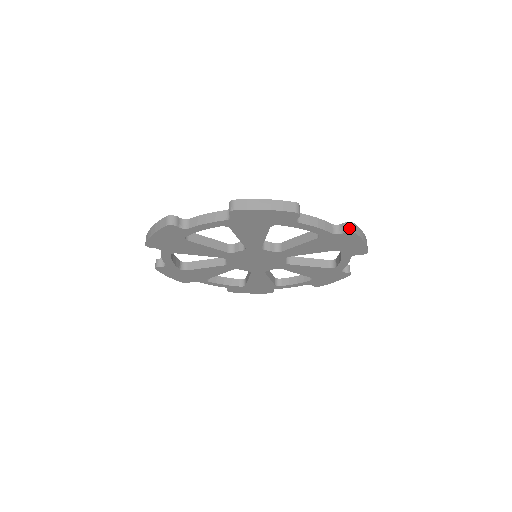
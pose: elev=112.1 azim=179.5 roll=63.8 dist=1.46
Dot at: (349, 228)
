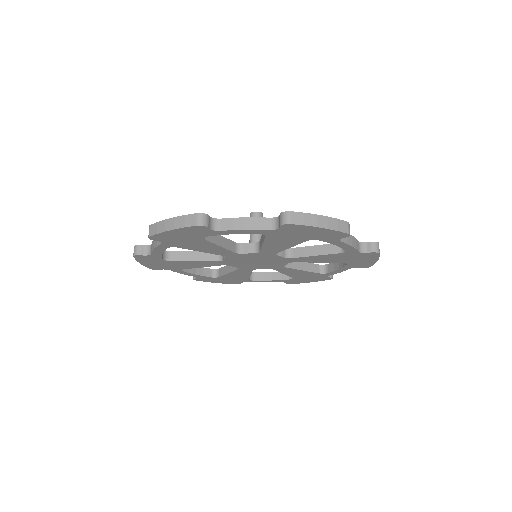
Dot at: (282, 220)
